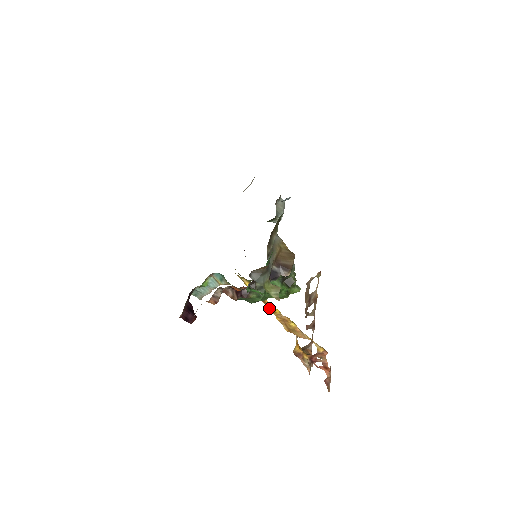
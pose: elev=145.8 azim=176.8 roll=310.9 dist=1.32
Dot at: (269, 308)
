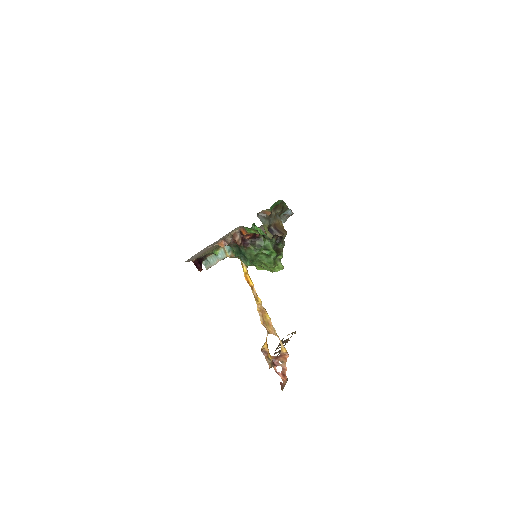
Dot at: (254, 295)
